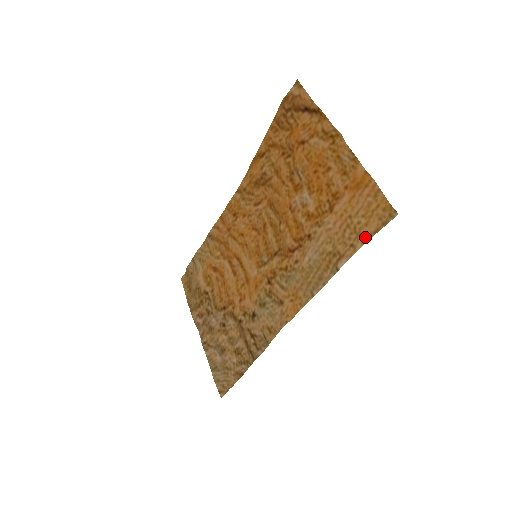
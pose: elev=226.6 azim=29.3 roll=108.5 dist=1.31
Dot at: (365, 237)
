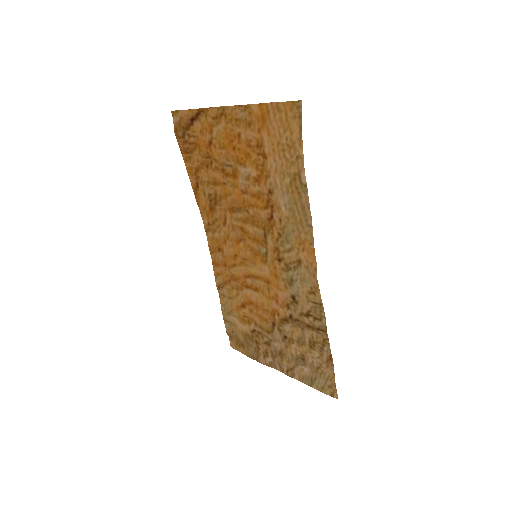
Dot at: (298, 141)
